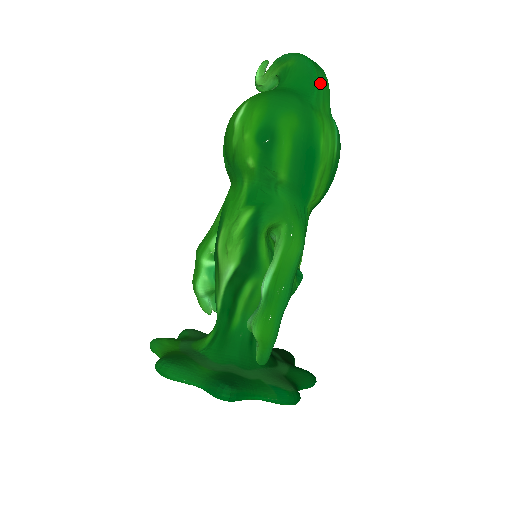
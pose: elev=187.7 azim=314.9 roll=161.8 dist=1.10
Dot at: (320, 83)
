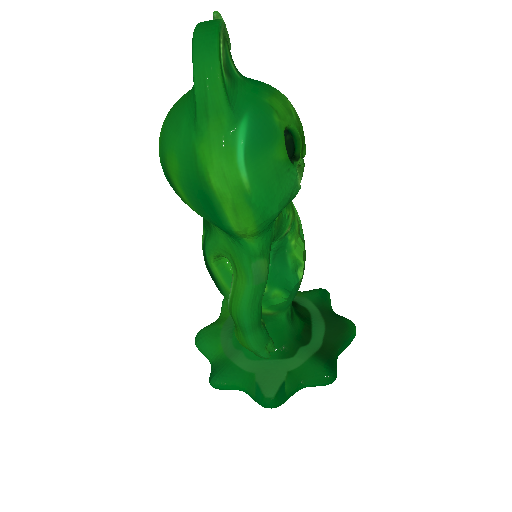
Dot at: (201, 92)
